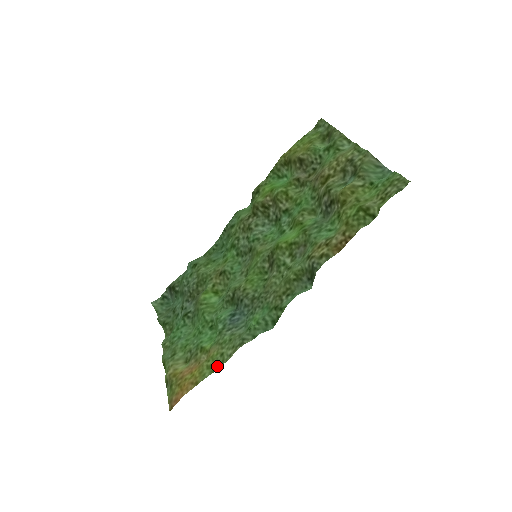
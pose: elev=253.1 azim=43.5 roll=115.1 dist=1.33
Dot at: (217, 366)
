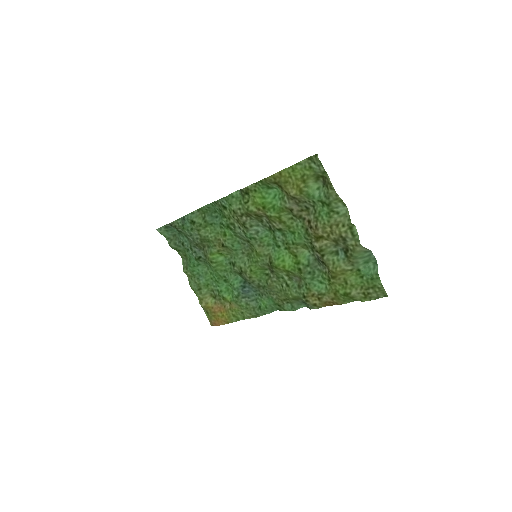
Dot at: (240, 318)
